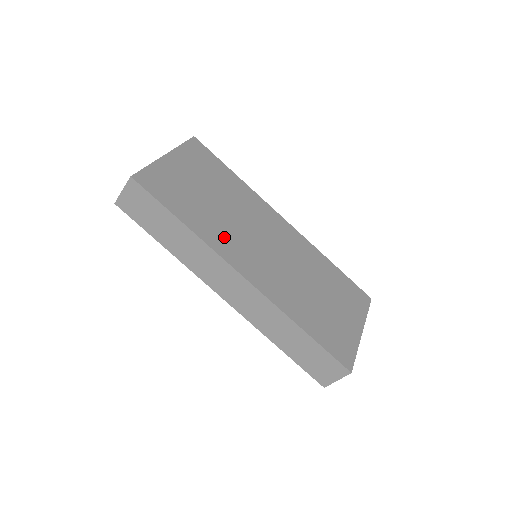
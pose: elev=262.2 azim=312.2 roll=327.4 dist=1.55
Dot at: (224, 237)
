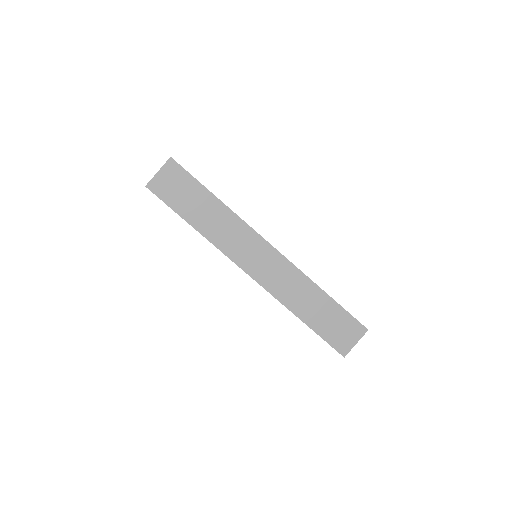
Dot at: occluded
